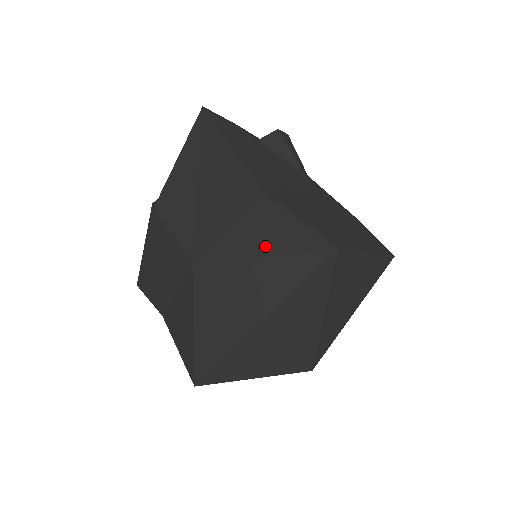
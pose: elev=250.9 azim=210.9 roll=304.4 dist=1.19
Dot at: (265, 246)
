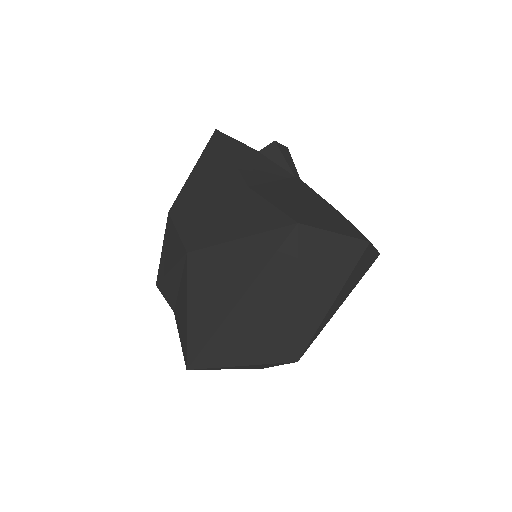
Dot at: (242, 229)
